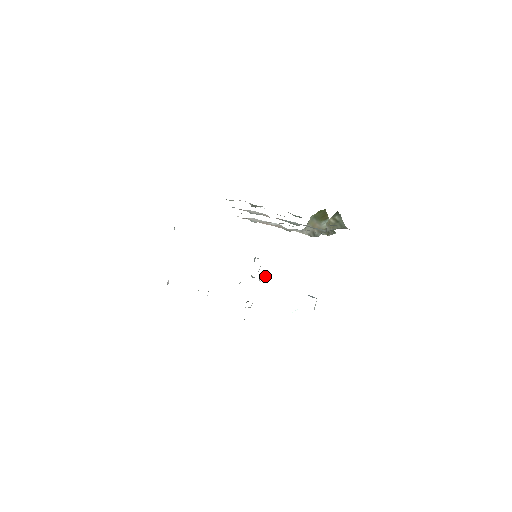
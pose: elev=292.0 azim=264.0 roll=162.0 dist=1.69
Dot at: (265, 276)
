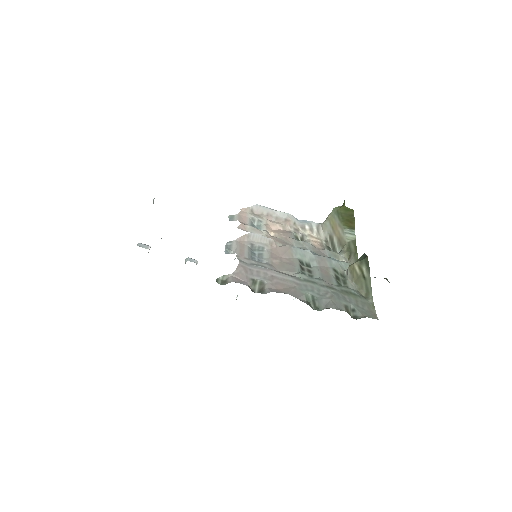
Dot at: occluded
